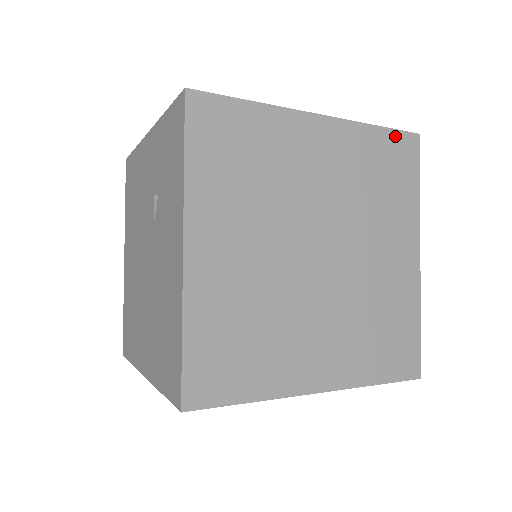
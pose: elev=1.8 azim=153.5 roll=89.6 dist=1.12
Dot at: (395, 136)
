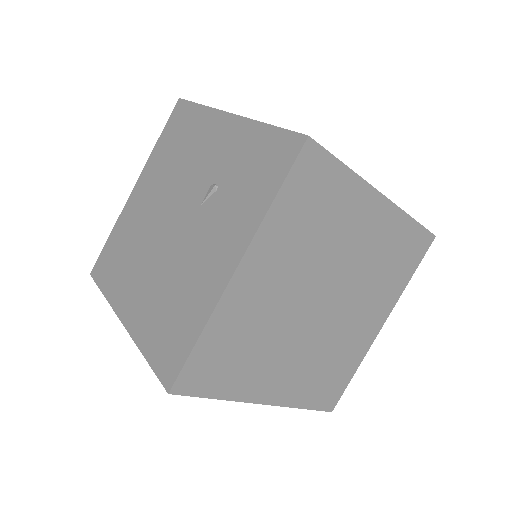
Dot at: (421, 232)
